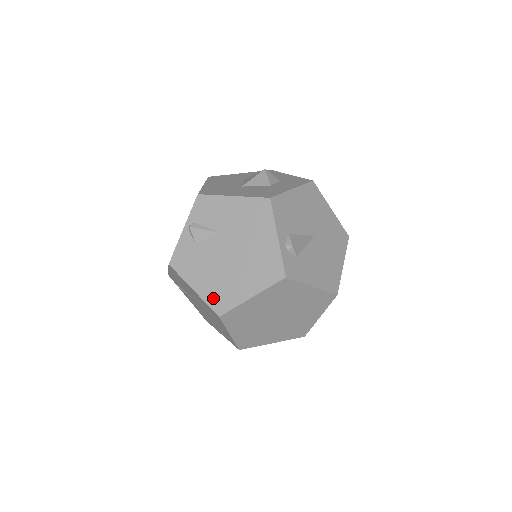
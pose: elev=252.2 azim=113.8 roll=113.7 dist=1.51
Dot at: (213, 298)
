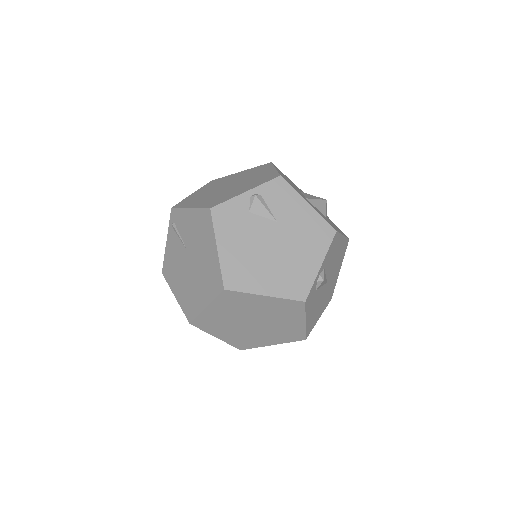
Dot at: (231, 270)
